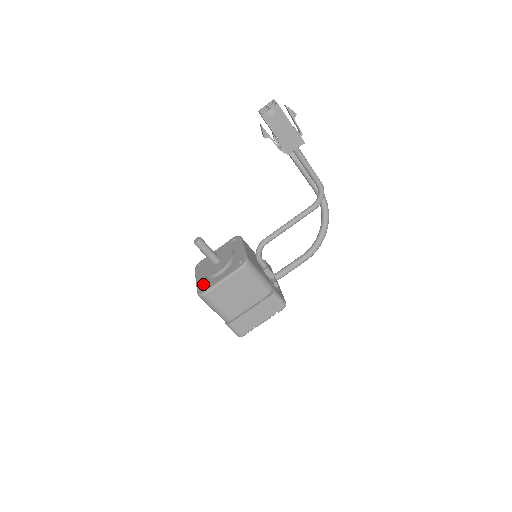
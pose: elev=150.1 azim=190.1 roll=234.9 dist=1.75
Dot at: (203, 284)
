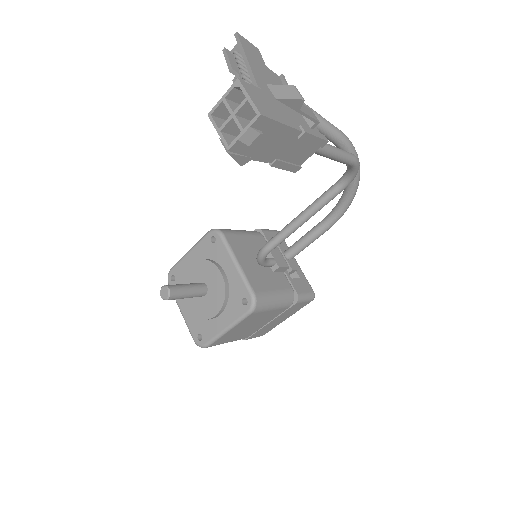
Dot at: (196, 327)
